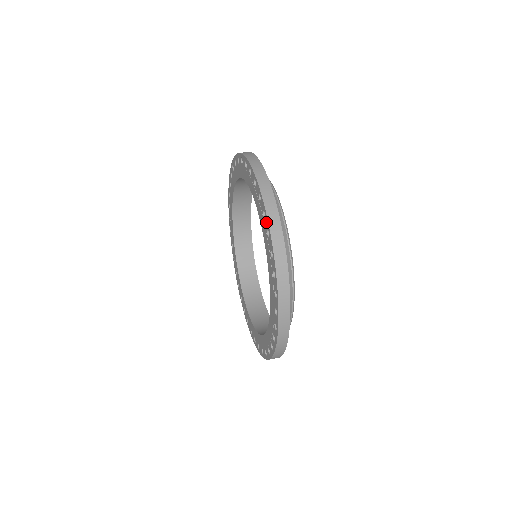
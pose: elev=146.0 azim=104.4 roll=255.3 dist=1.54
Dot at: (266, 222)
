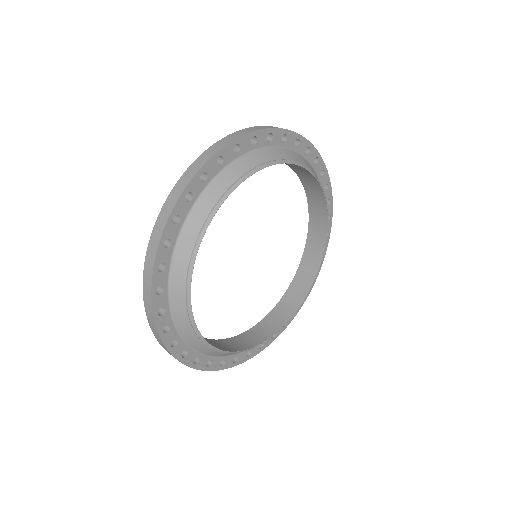
Dot at: occluded
